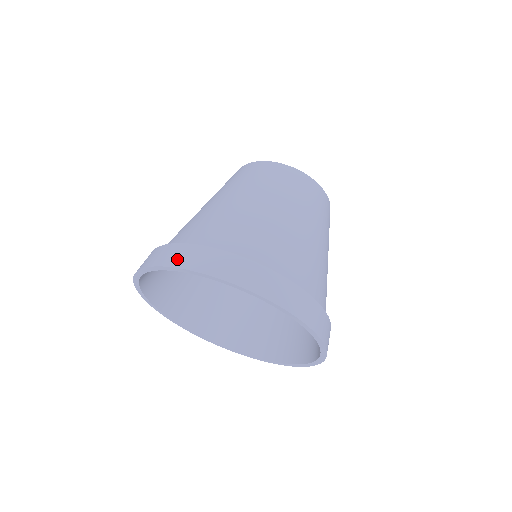
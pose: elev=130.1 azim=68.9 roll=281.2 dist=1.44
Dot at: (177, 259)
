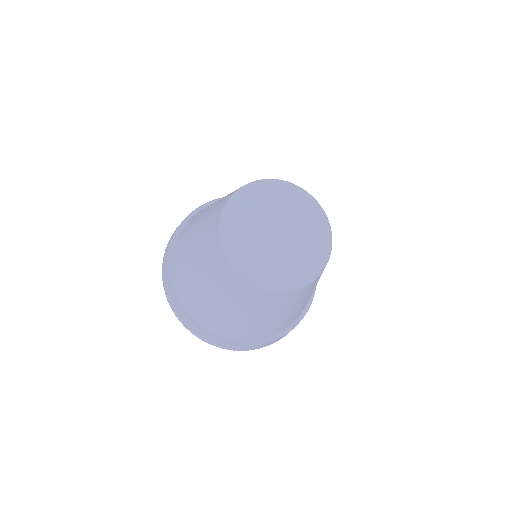
Dot at: (179, 318)
